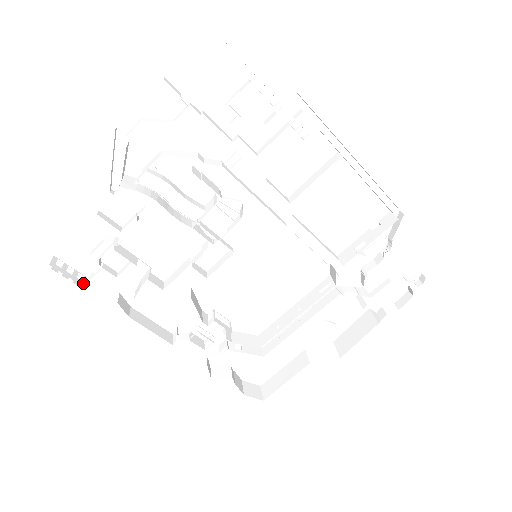
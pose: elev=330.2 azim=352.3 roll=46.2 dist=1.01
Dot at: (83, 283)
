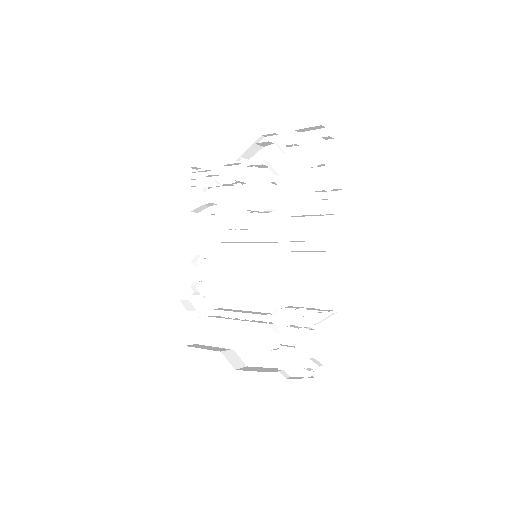
Dot at: (191, 190)
